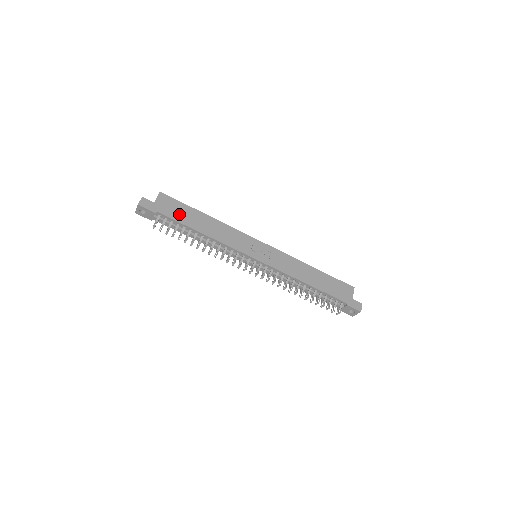
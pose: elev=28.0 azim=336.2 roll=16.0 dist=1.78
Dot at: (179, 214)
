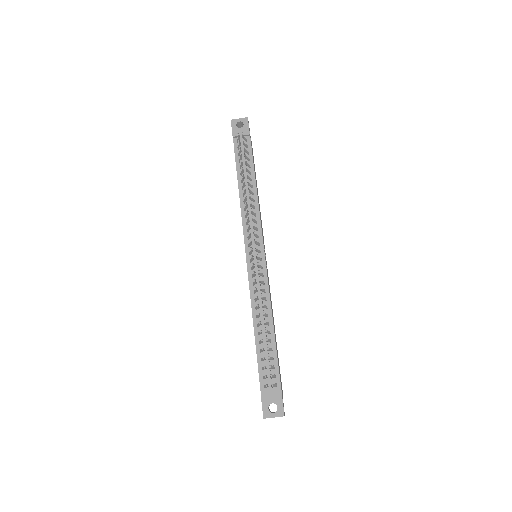
Dot at: occluded
